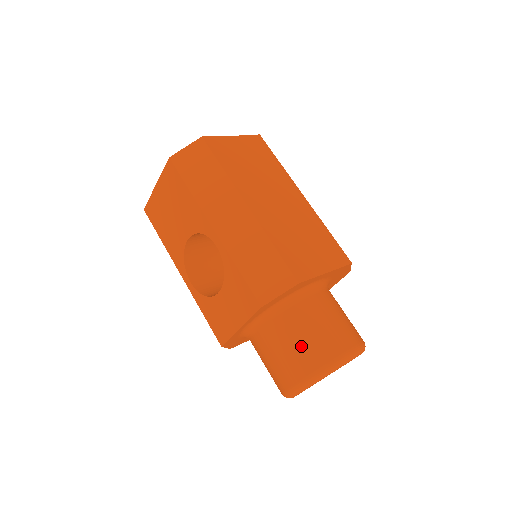
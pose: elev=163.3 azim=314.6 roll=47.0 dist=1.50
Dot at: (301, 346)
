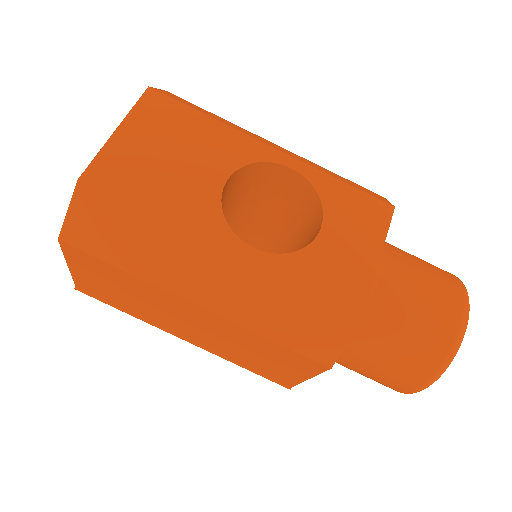
Dot at: (428, 265)
